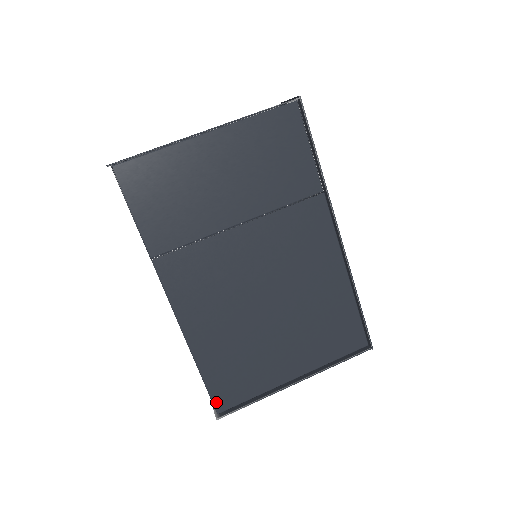
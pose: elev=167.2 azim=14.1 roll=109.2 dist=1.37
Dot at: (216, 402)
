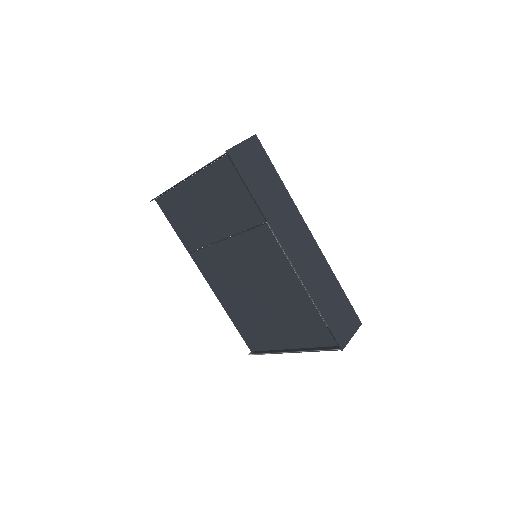
Dot at: (248, 344)
